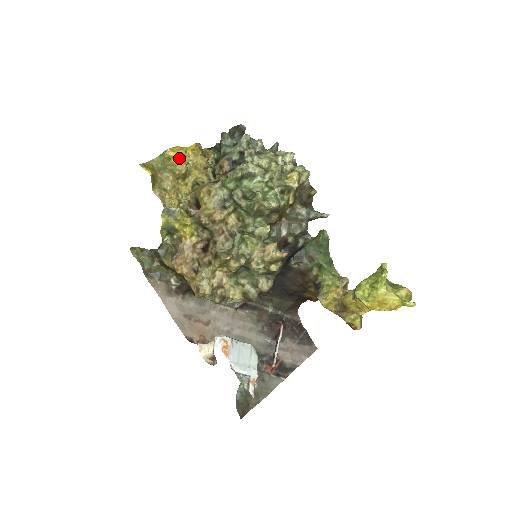
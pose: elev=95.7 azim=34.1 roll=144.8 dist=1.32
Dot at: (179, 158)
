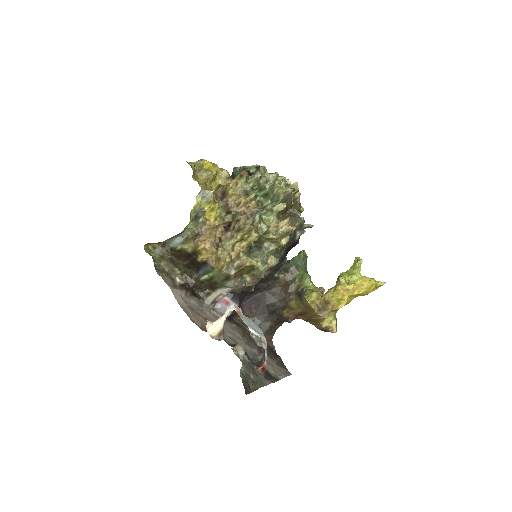
Dot at: (211, 165)
